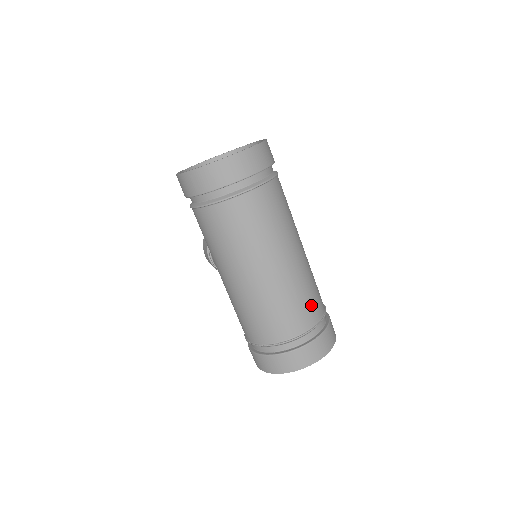
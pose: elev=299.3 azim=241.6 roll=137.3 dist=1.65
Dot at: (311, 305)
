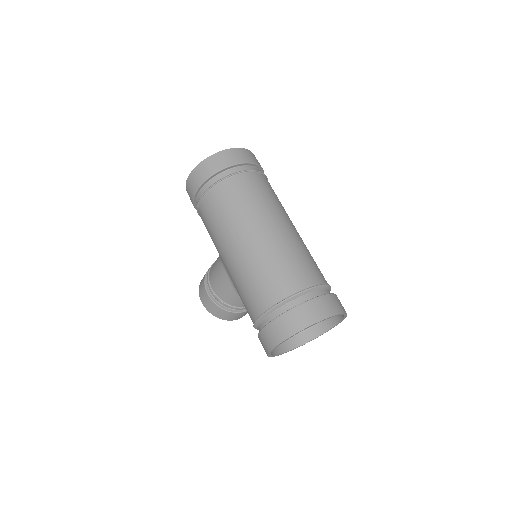
Dot at: (316, 268)
